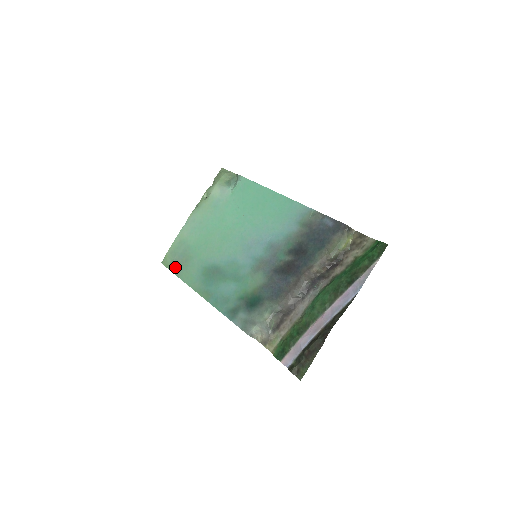
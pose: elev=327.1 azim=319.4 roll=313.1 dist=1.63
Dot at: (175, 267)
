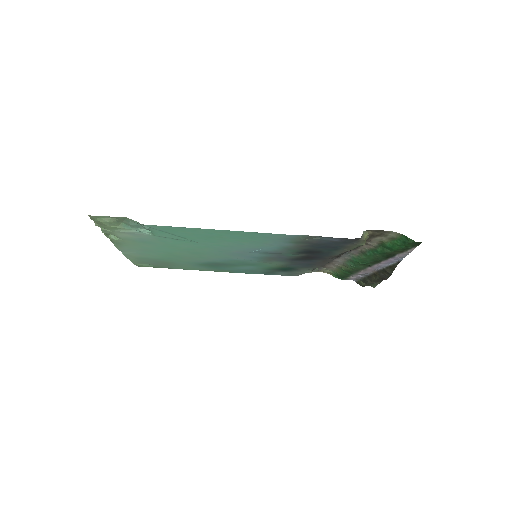
Dot at: (160, 267)
